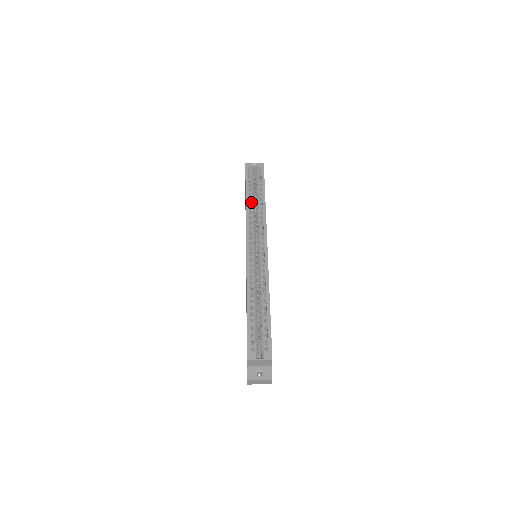
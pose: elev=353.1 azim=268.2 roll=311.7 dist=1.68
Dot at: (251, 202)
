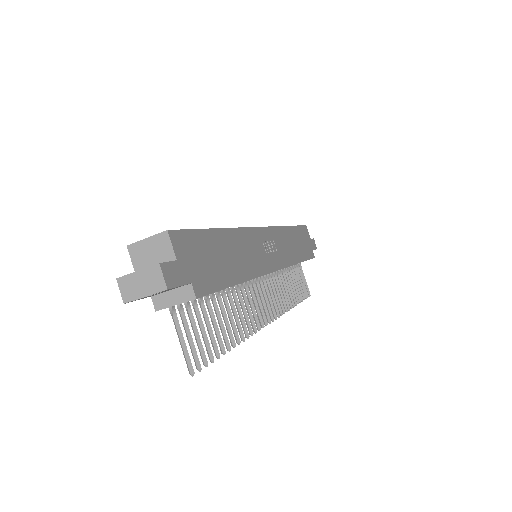
Dot at: occluded
